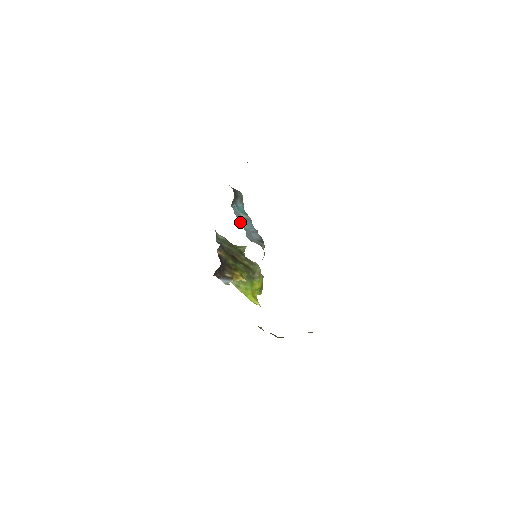
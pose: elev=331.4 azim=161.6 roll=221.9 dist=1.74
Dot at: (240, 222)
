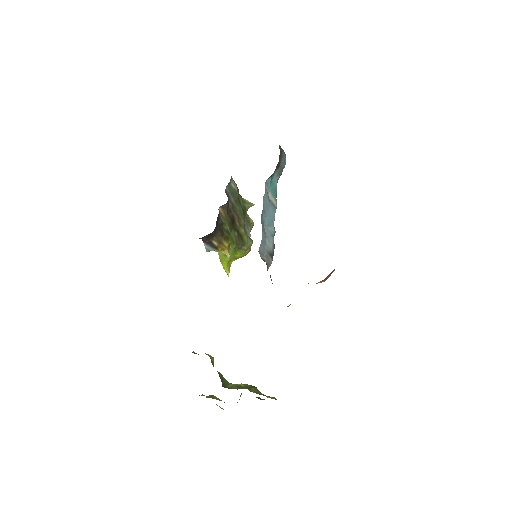
Dot at: (263, 215)
